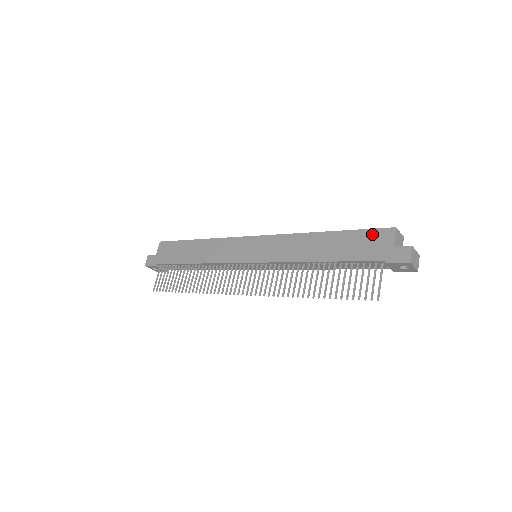
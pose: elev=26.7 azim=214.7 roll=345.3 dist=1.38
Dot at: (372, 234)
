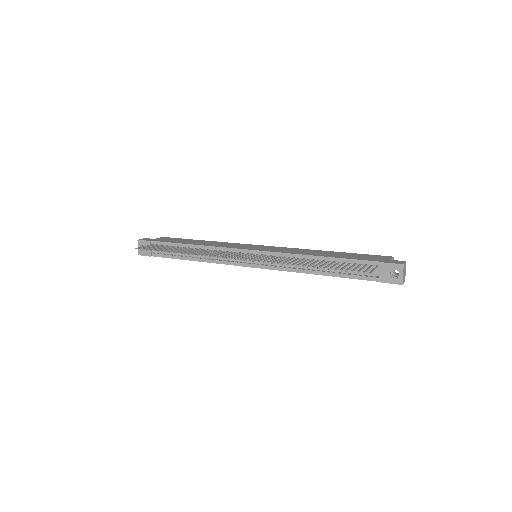
Dot at: (373, 255)
